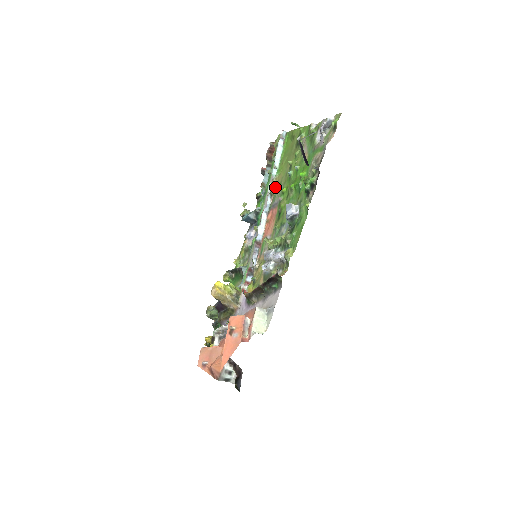
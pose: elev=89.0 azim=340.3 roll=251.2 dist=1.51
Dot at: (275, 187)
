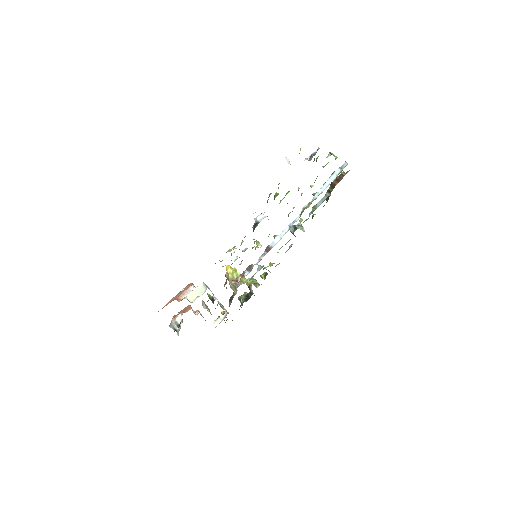
Dot at: (305, 207)
